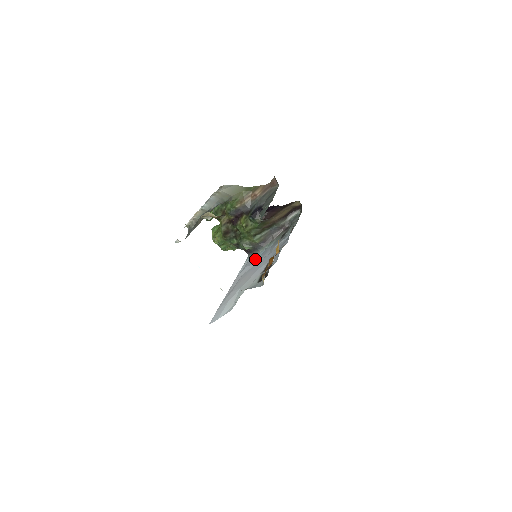
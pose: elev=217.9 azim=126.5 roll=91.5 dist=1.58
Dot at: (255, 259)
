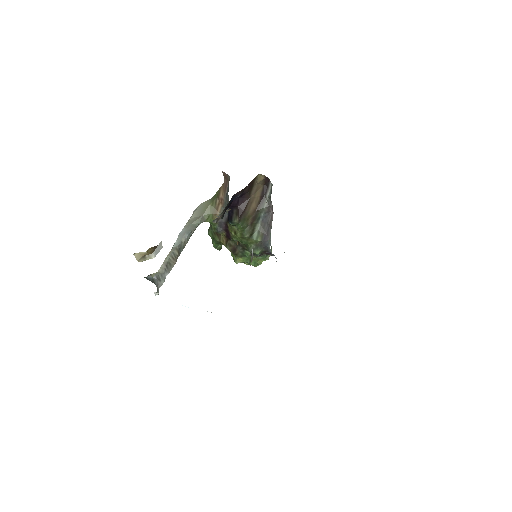
Dot at: occluded
